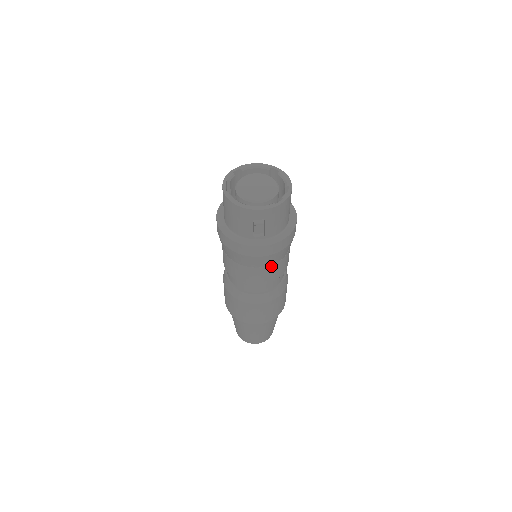
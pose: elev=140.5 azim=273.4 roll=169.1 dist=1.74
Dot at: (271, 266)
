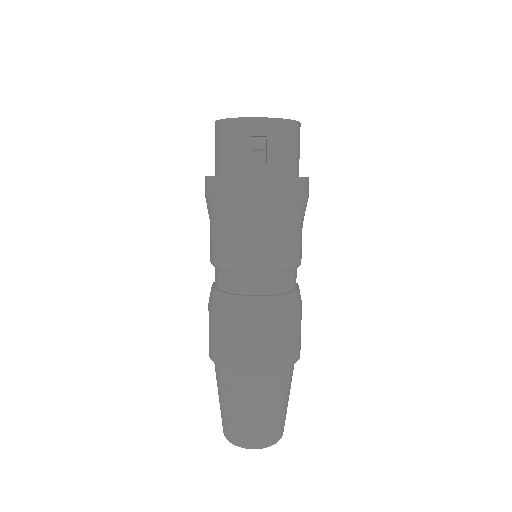
Dot at: (276, 232)
